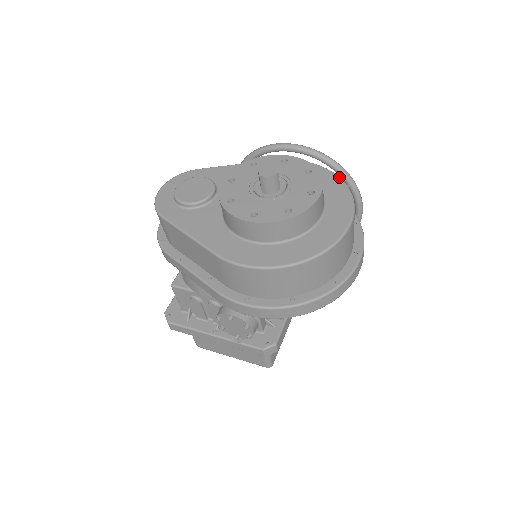
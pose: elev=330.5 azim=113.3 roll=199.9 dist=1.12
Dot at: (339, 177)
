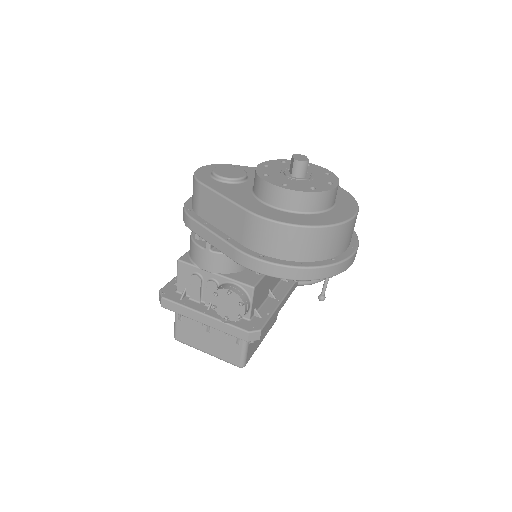
Dot at: (346, 191)
